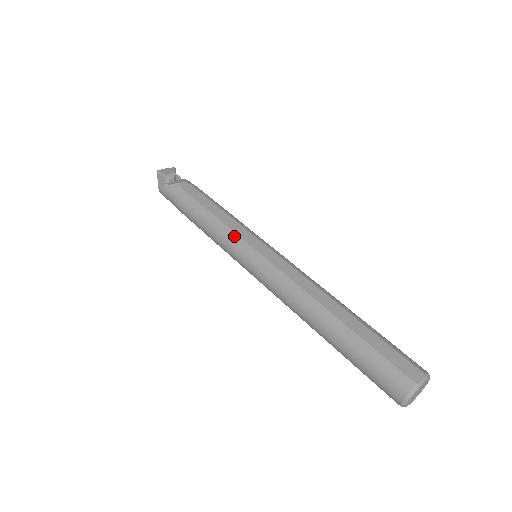
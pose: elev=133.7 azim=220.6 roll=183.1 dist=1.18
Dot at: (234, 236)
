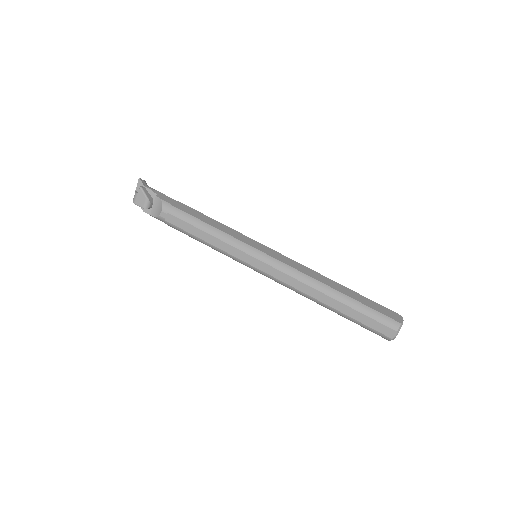
Dot at: (233, 258)
